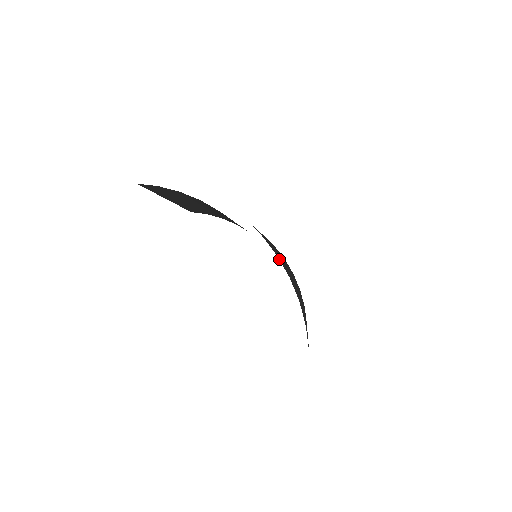
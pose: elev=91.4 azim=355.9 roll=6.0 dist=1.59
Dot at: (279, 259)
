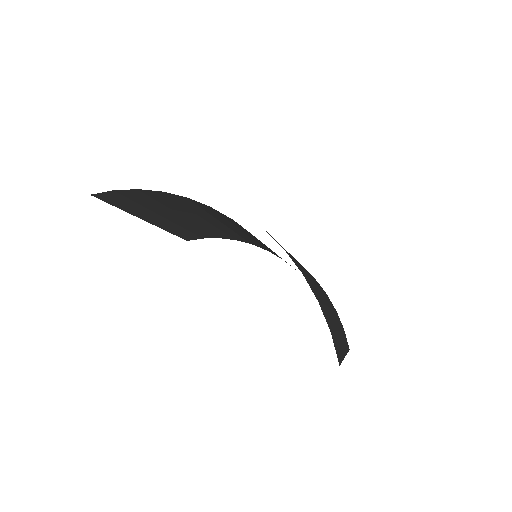
Dot at: occluded
